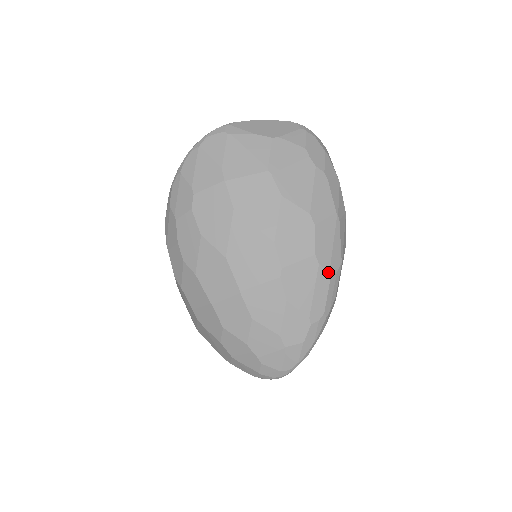
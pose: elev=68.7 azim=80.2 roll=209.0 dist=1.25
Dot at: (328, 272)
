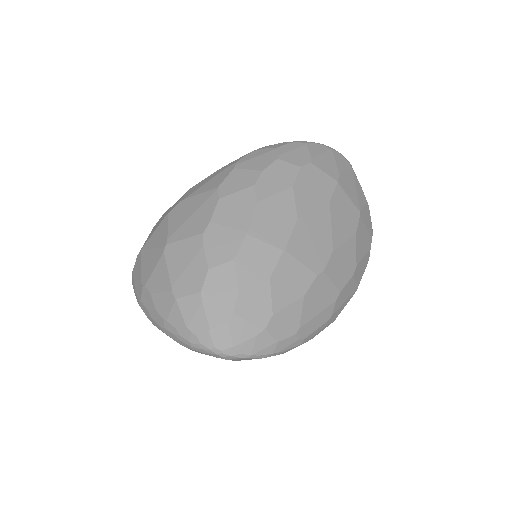
Dot at: (332, 314)
